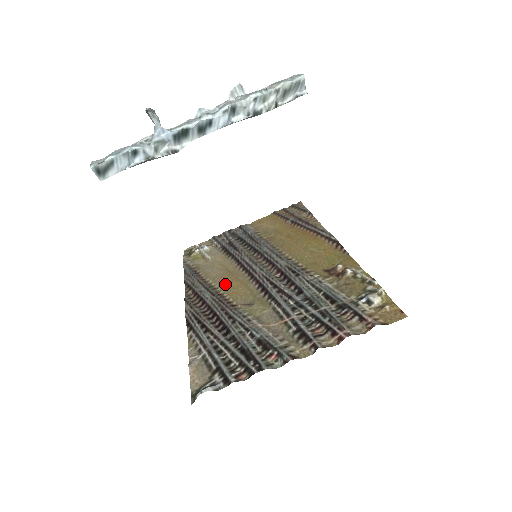
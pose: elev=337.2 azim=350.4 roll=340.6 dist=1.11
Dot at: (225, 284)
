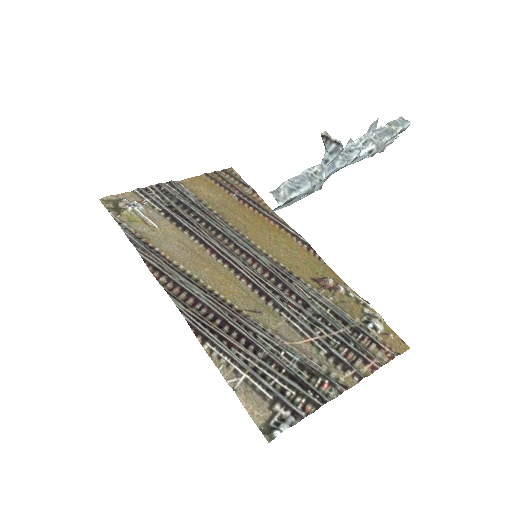
Dot at: (206, 275)
